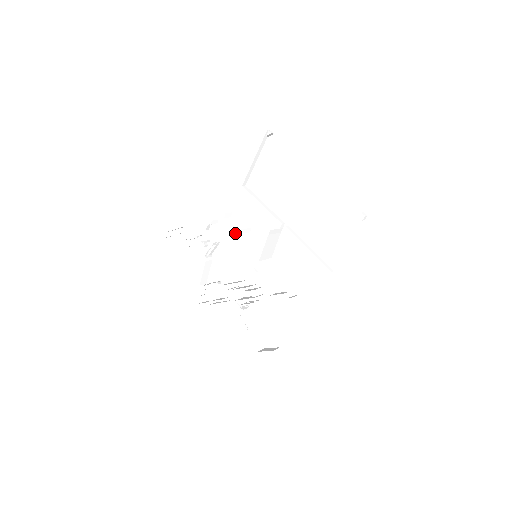
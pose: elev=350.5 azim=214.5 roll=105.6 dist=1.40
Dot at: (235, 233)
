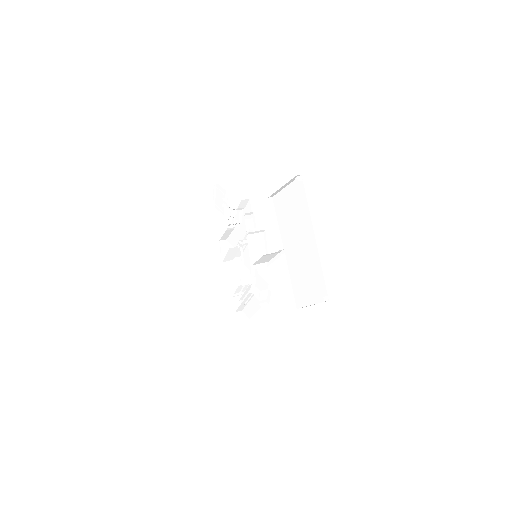
Dot at: occluded
